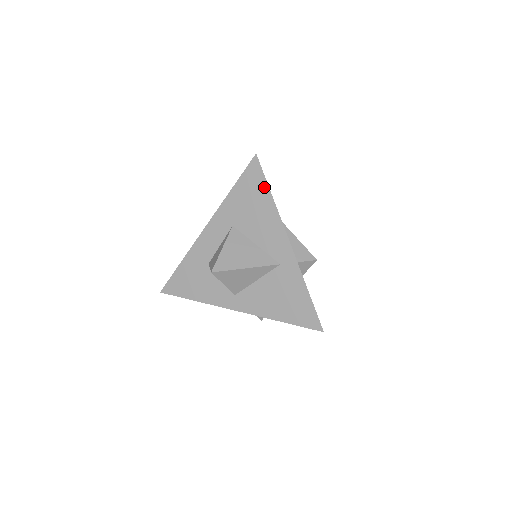
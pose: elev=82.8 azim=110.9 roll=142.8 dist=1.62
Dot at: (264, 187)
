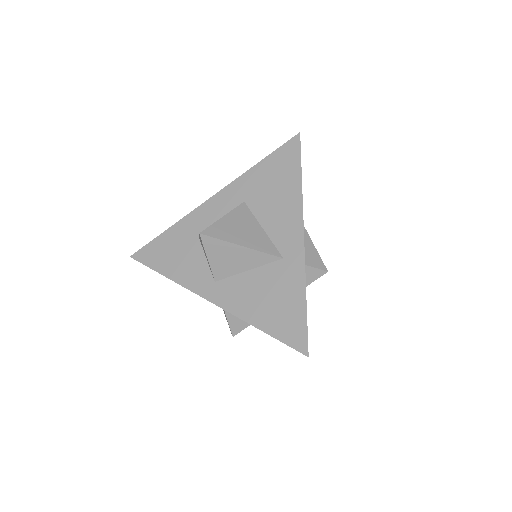
Dot at: (296, 168)
